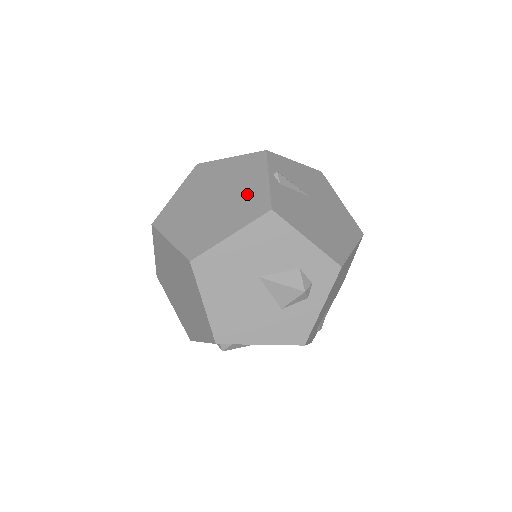
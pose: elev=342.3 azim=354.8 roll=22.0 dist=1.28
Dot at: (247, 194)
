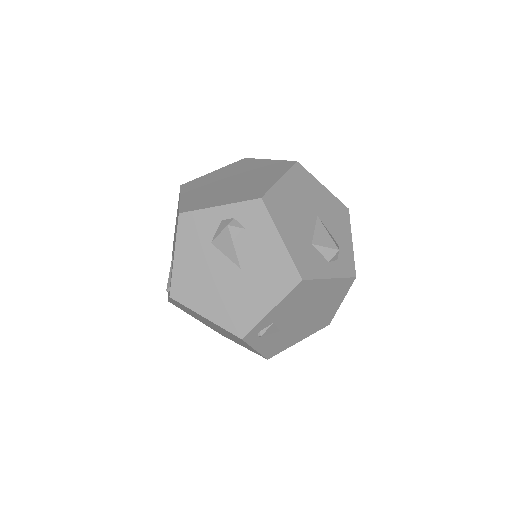
Dot at: occluded
